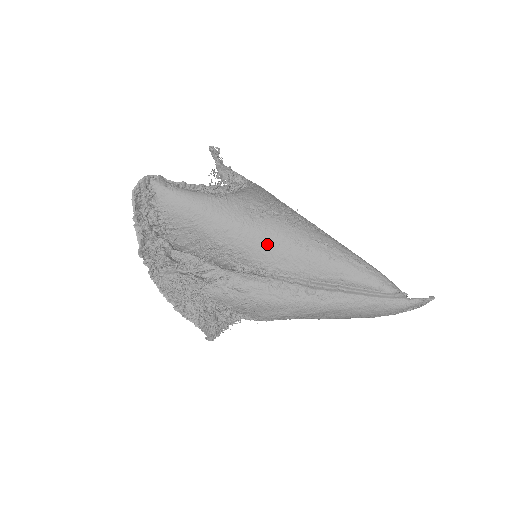
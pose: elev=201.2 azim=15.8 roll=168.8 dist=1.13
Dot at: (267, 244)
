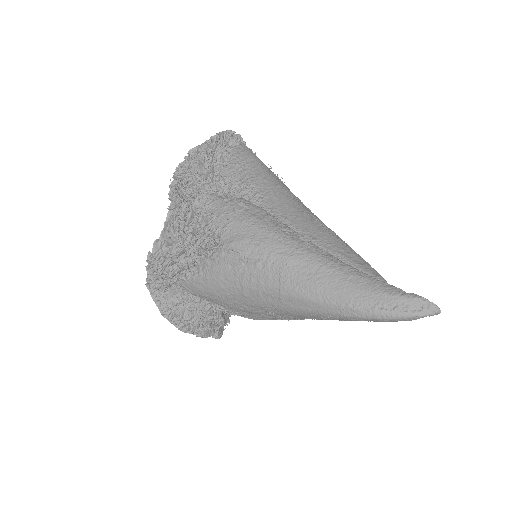
Dot at: (290, 204)
